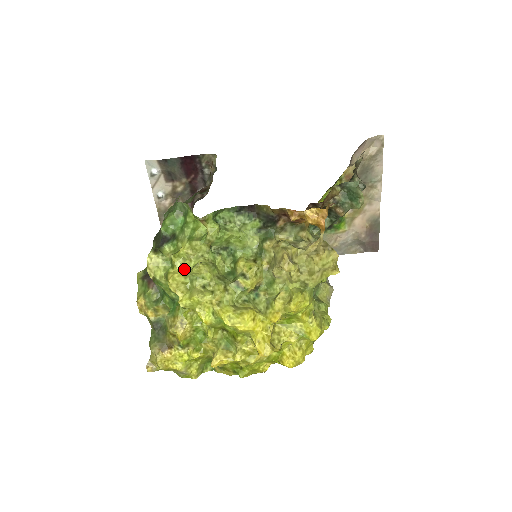
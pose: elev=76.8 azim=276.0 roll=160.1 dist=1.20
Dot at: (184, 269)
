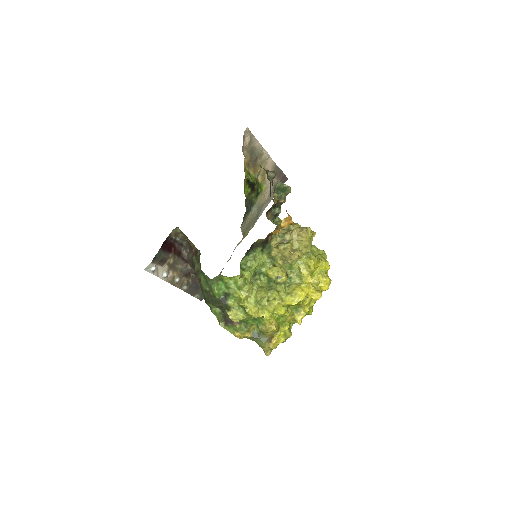
Dot at: (252, 304)
